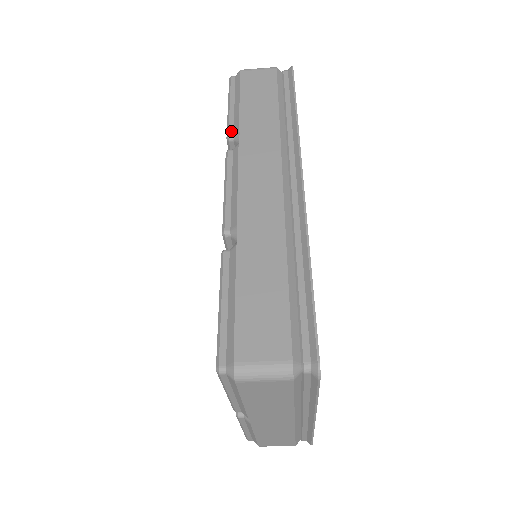
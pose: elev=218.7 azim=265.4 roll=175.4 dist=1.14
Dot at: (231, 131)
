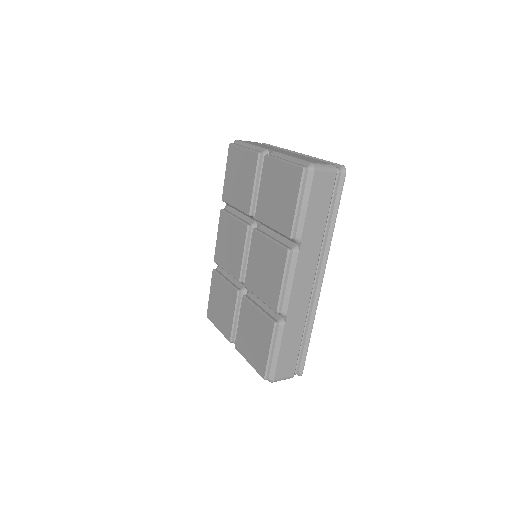
Dot at: (295, 234)
